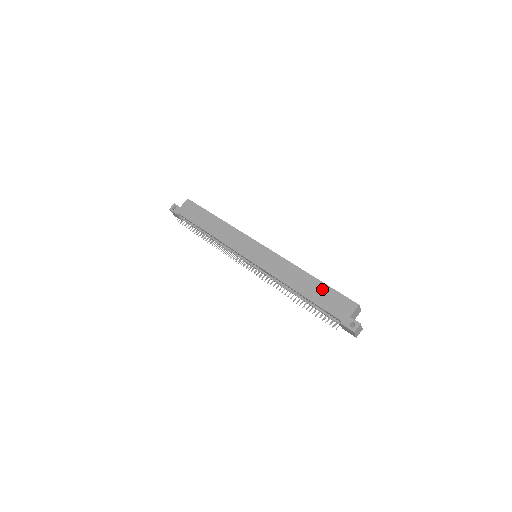
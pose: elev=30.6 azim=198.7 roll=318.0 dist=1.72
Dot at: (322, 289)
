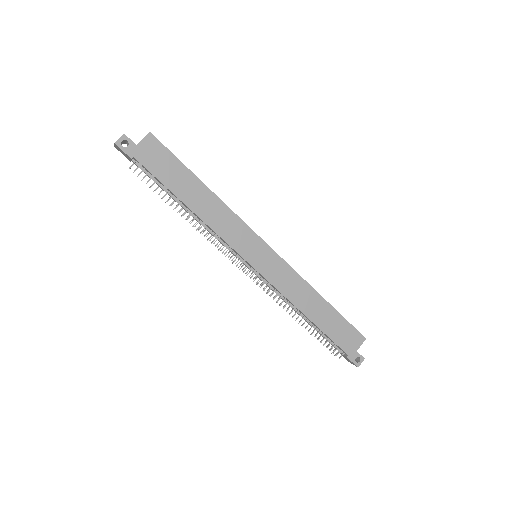
Dot at: (334, 318)
